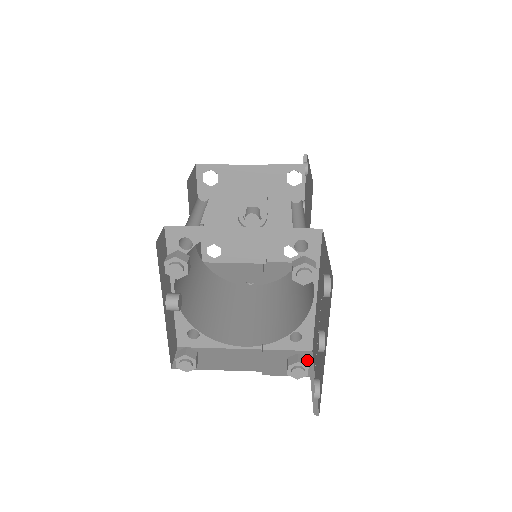
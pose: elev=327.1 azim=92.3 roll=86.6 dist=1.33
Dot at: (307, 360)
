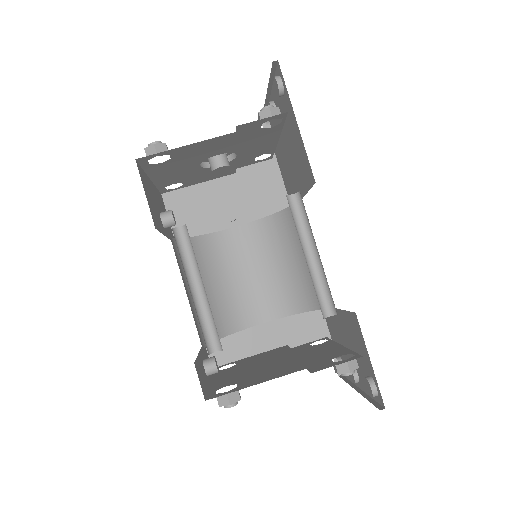
Dot at: occluded
